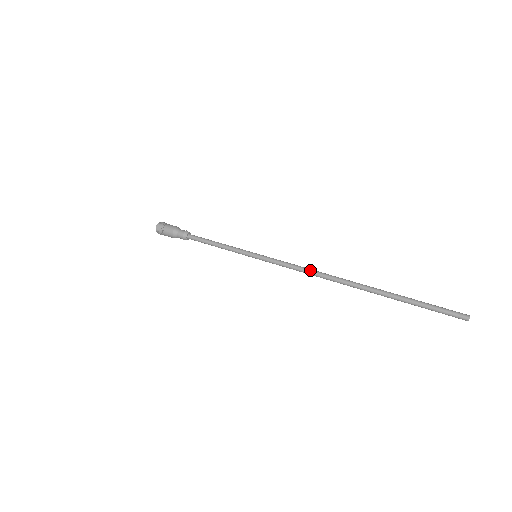
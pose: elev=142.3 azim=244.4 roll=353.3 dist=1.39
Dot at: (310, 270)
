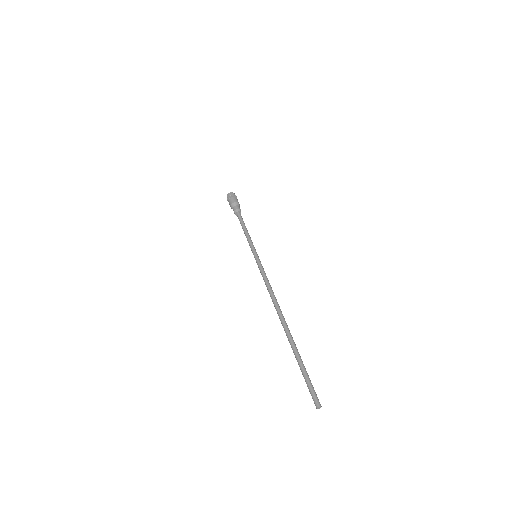
Dot at: occluded
